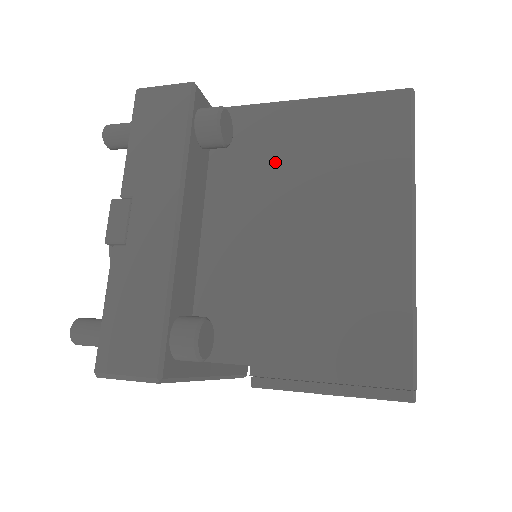
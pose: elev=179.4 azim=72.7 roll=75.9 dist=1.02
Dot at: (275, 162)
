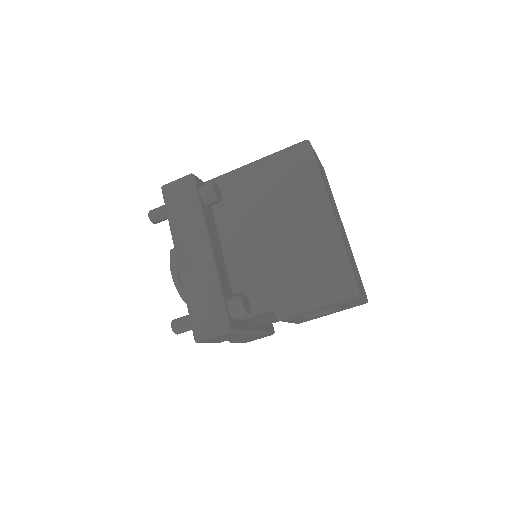
Dot at: (249, 201)
